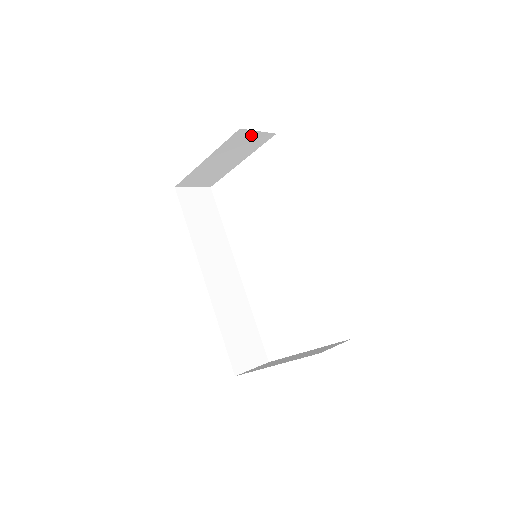
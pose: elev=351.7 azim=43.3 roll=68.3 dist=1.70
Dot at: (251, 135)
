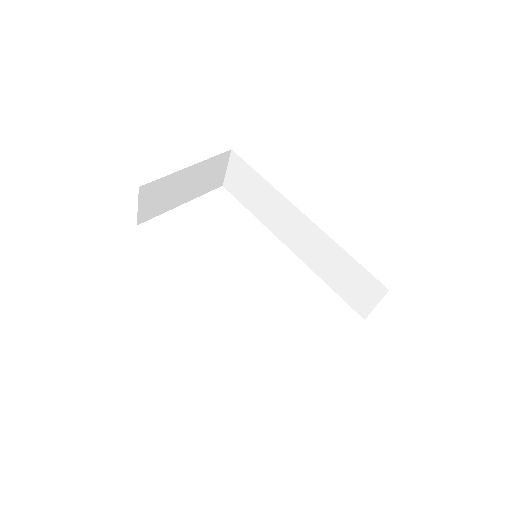
Dot at: (221, 168)
